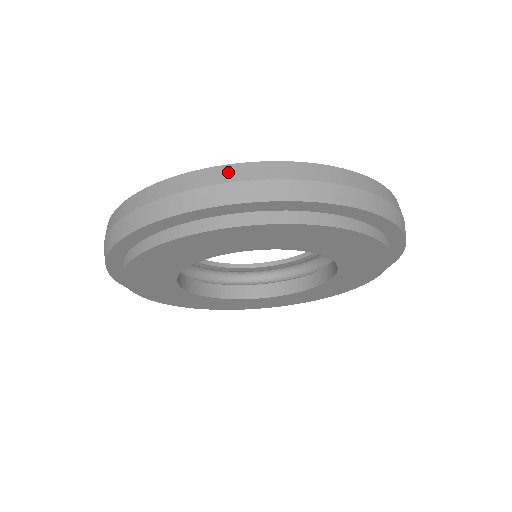
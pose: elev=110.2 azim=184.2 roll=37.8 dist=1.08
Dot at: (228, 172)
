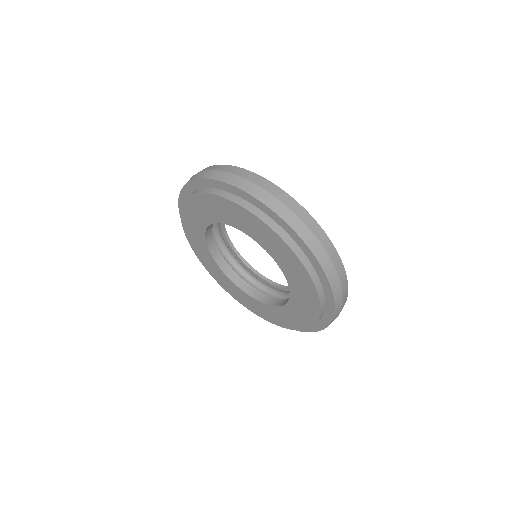
Dot at: (296, 207)
